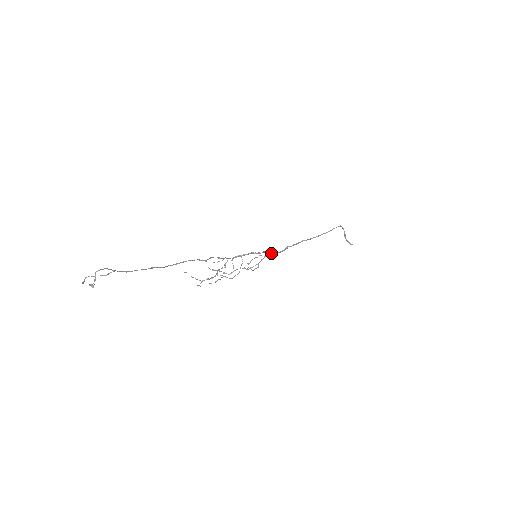
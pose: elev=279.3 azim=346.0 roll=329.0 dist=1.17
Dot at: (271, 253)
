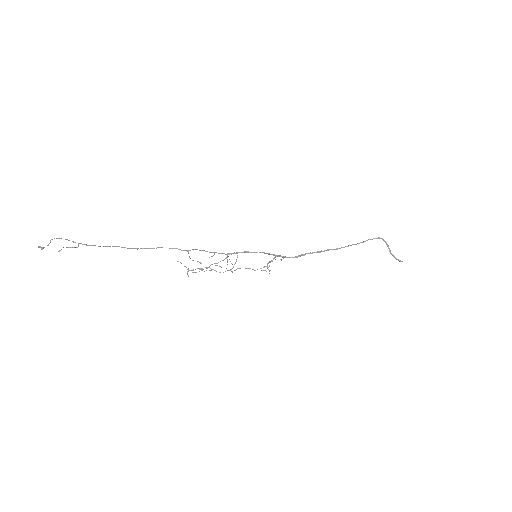
Dot at: occluded
